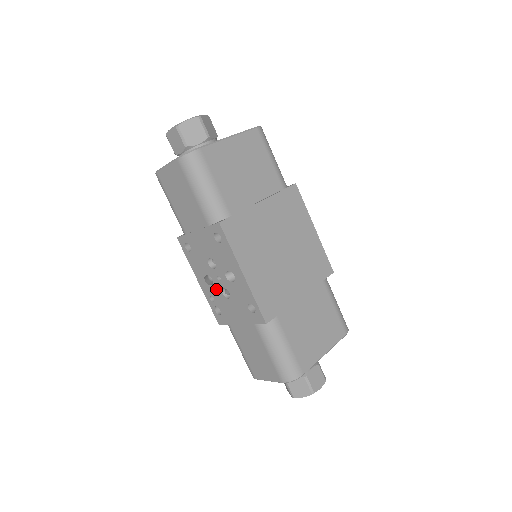
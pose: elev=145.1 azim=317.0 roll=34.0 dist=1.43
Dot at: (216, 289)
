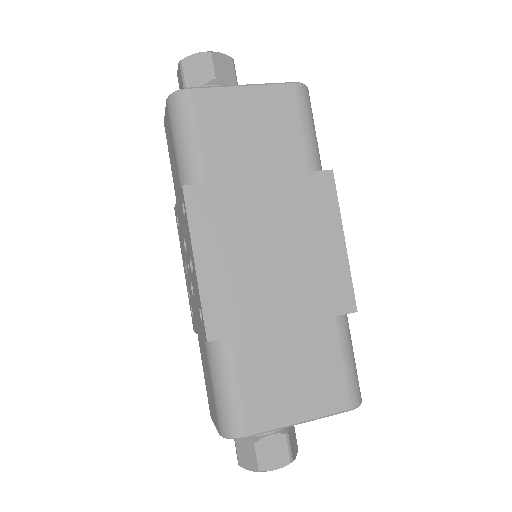
Dot at: (189, 281)
